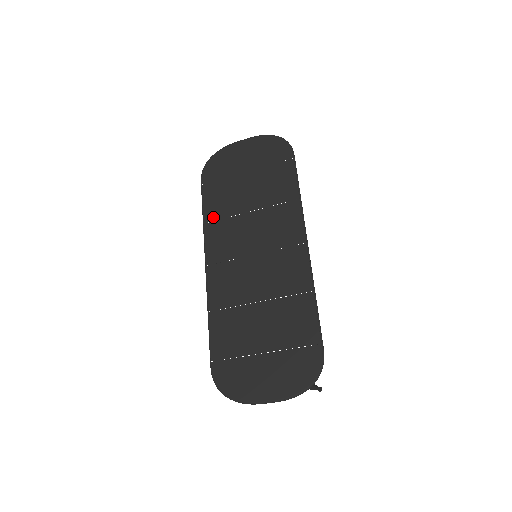
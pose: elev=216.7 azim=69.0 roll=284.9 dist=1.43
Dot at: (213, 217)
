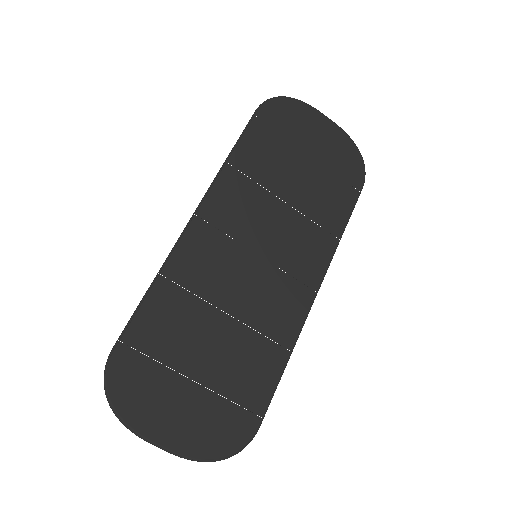
Dot at: (243, 166)
